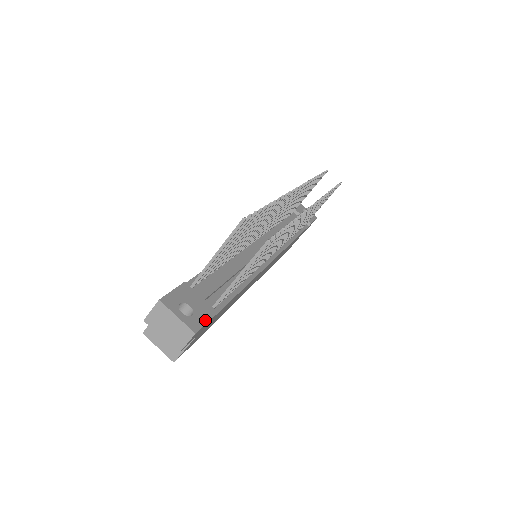
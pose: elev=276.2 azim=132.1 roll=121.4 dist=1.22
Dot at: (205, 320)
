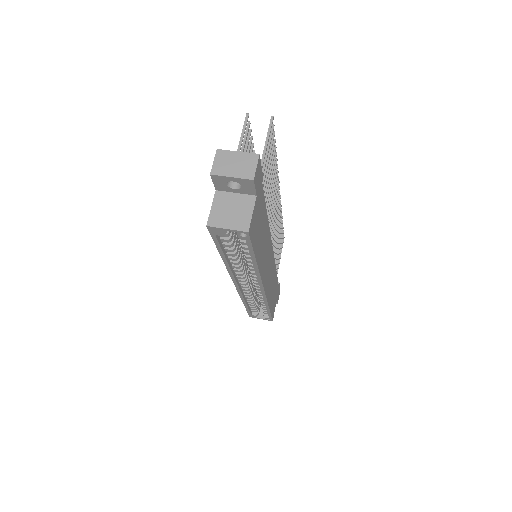
Dot at: occluded
